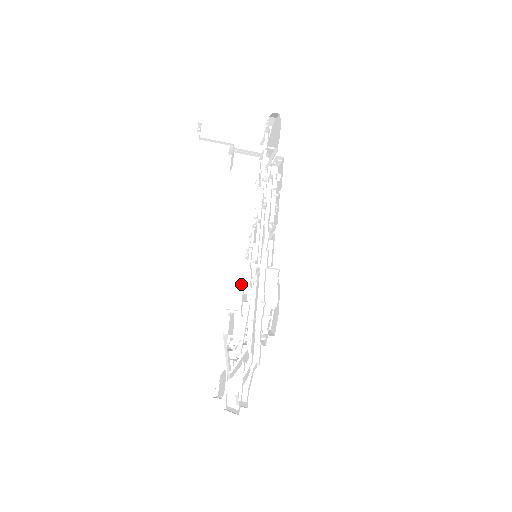
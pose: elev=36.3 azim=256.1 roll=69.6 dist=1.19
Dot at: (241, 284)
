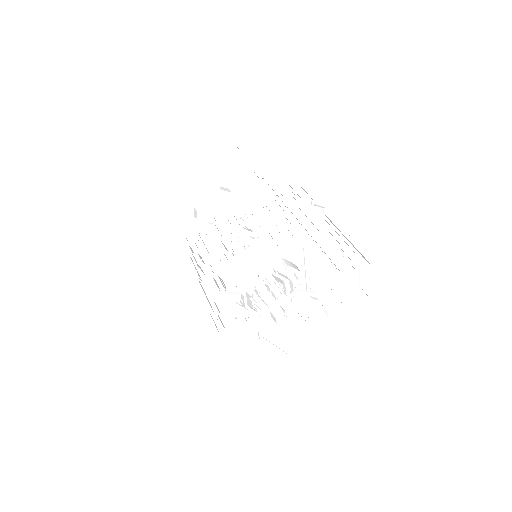
Dot at: (217, 294)
